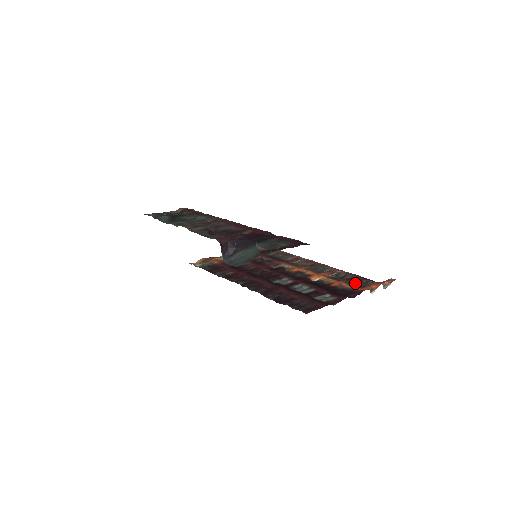
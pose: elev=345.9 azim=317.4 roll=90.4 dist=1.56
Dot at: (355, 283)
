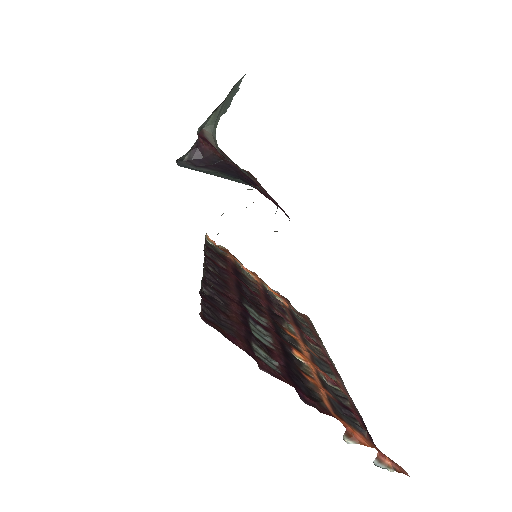
Dot at: (341, 409)
